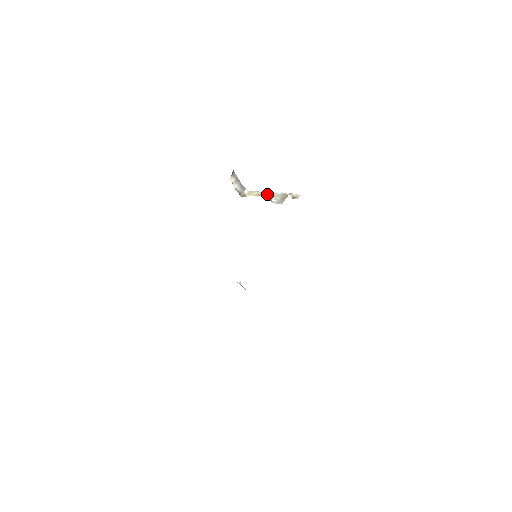
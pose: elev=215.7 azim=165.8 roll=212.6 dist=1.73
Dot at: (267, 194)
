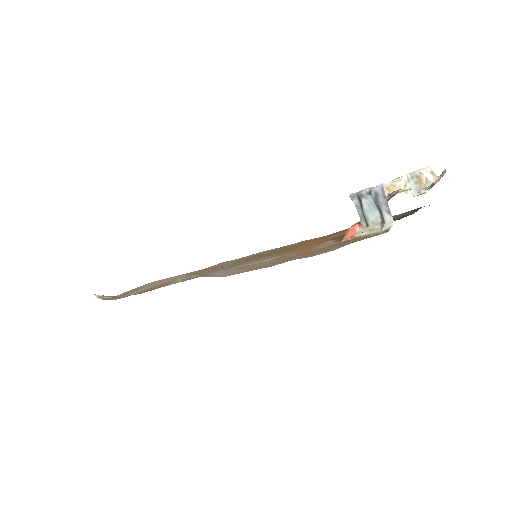
Dot at: (392, 187)
